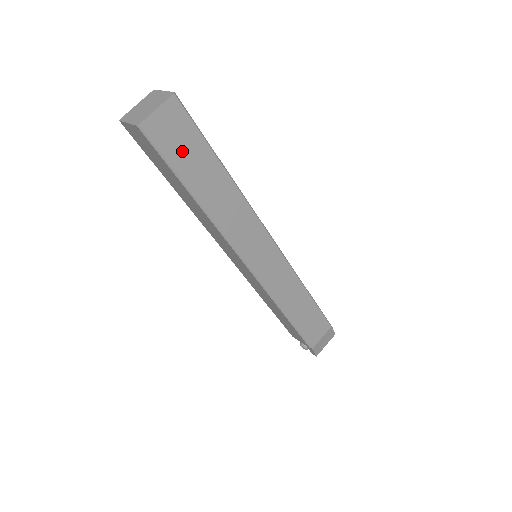
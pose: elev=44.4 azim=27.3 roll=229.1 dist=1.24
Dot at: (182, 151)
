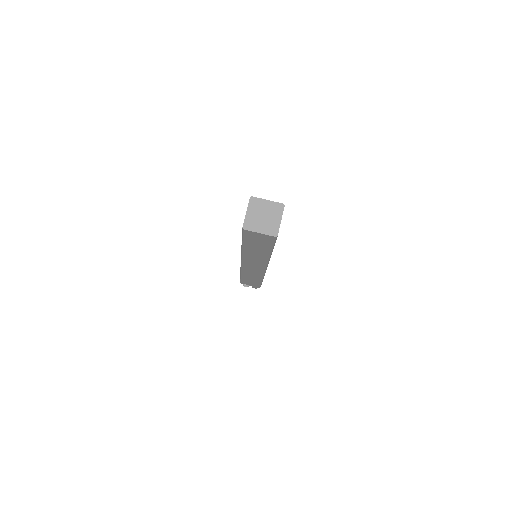
Dot at: occluded
